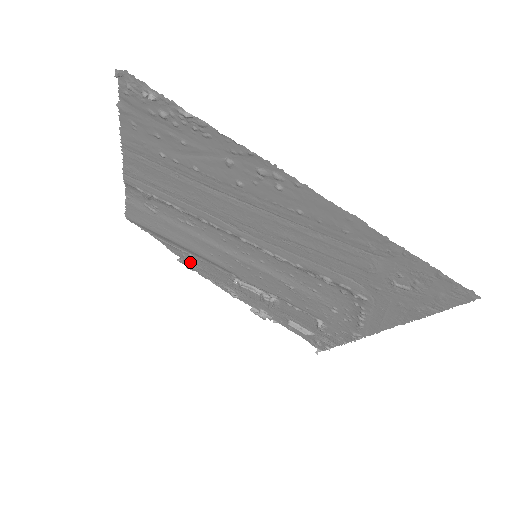
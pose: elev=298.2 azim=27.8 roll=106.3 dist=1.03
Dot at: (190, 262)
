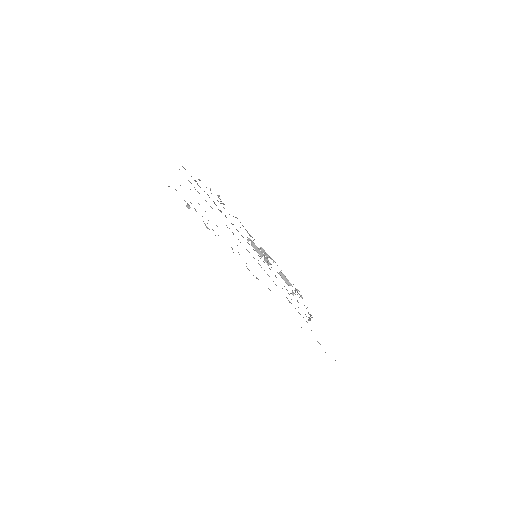
Dot at: occluded
